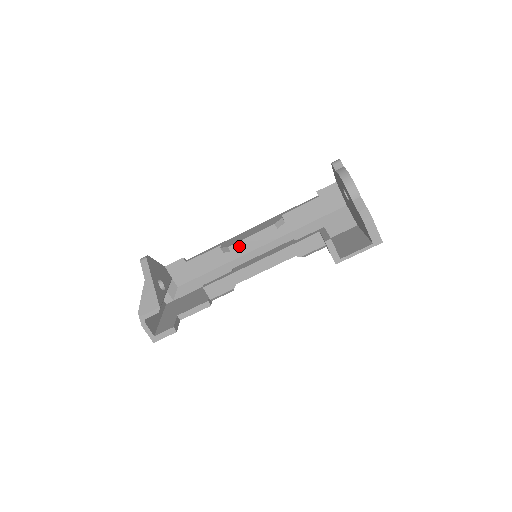
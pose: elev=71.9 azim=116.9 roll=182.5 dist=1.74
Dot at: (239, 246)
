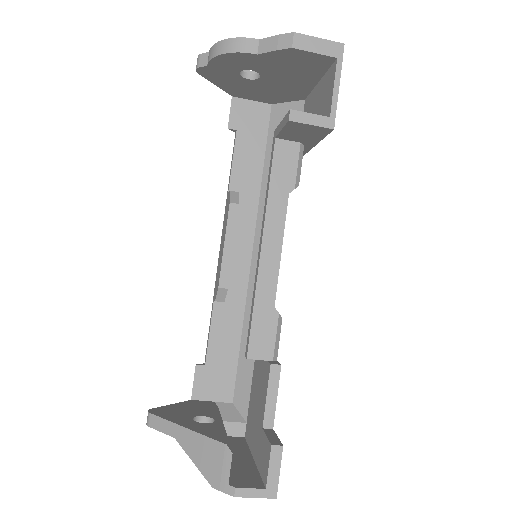
Dot at: (228, 272)
